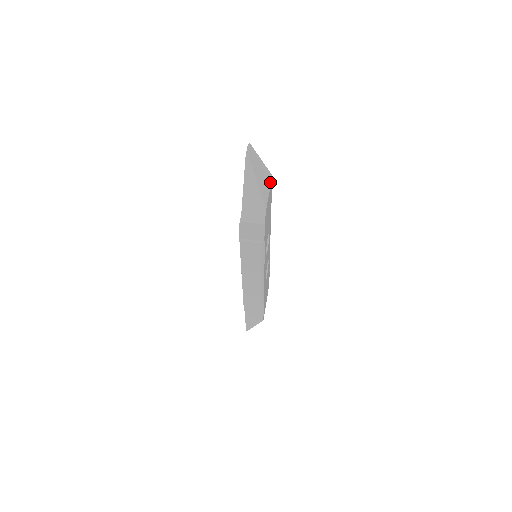
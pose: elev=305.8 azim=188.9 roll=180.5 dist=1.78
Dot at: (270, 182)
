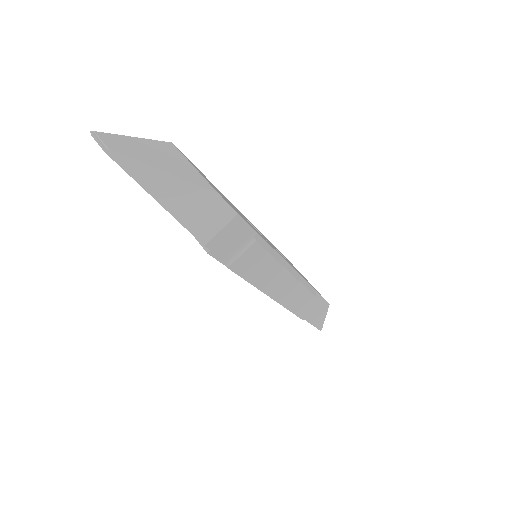
Dot at: (179, 153)
